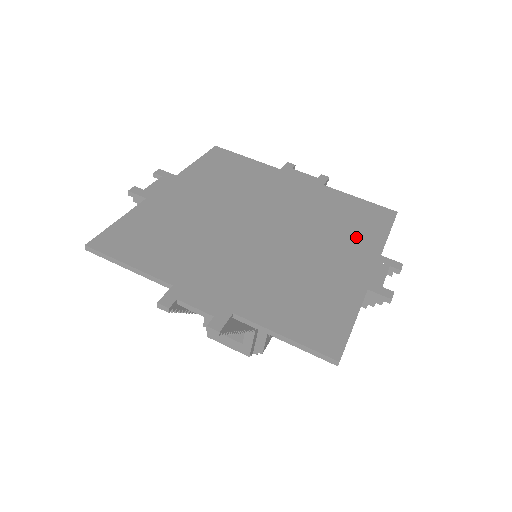
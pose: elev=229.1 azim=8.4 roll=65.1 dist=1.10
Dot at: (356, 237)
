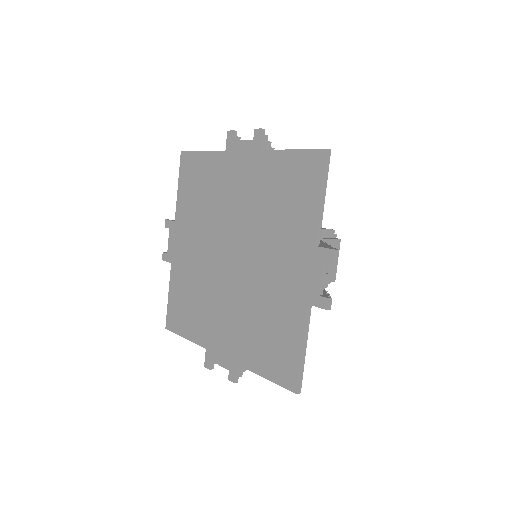
Dot at: (293, 228)
